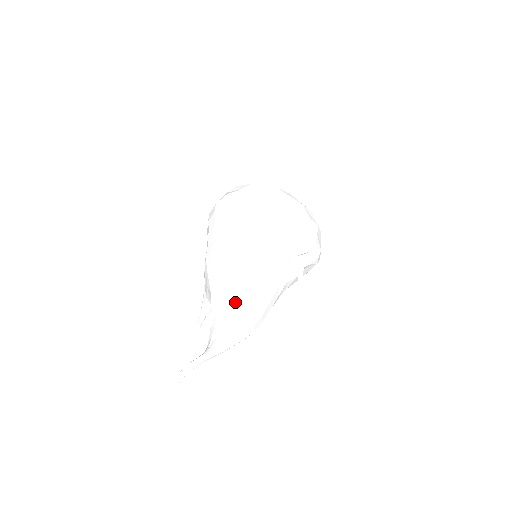
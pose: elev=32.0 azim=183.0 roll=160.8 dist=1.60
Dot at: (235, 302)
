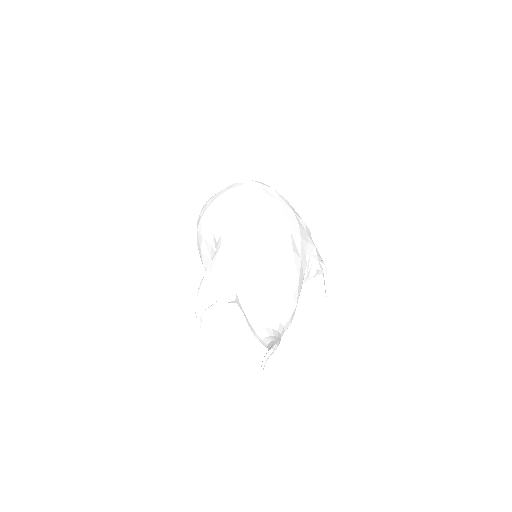
Dot at: (283, 293)
